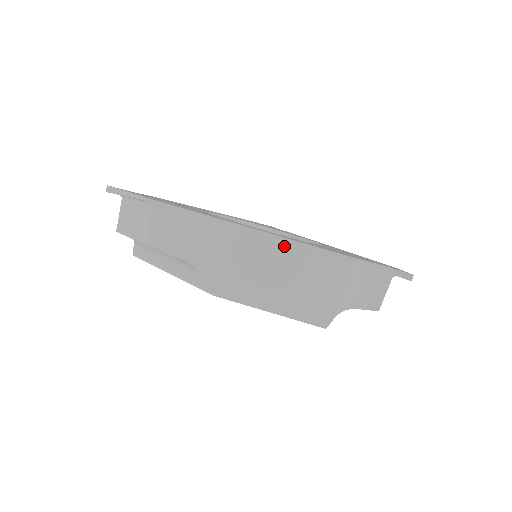
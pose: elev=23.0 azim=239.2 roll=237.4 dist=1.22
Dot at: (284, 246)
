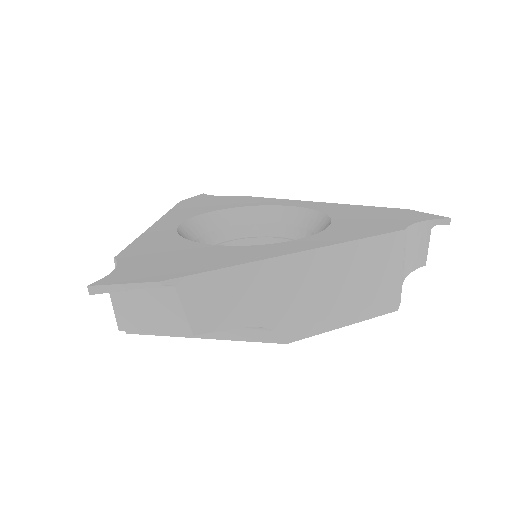
Dot at: (338, 253)
